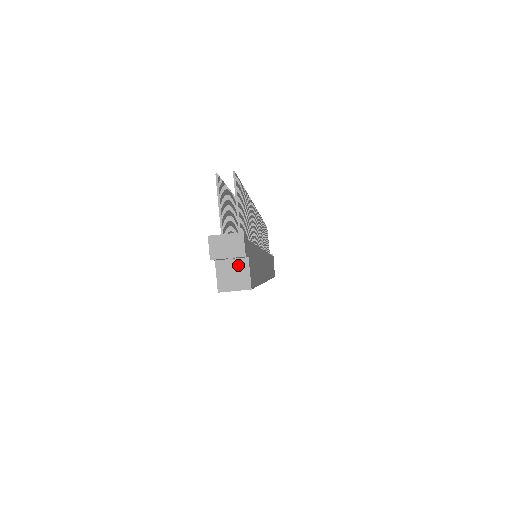
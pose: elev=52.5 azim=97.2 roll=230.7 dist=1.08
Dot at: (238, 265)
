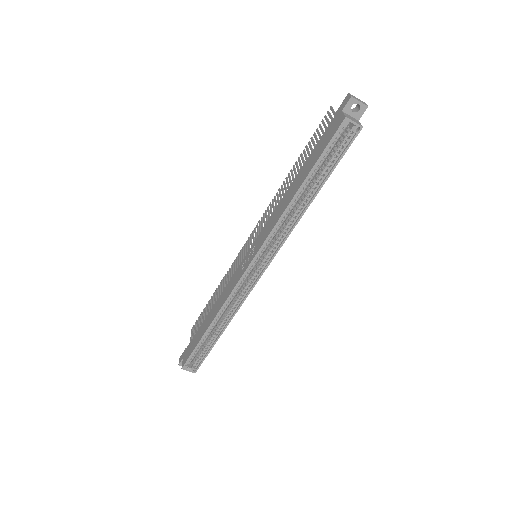
Dot at: (354, 119)
